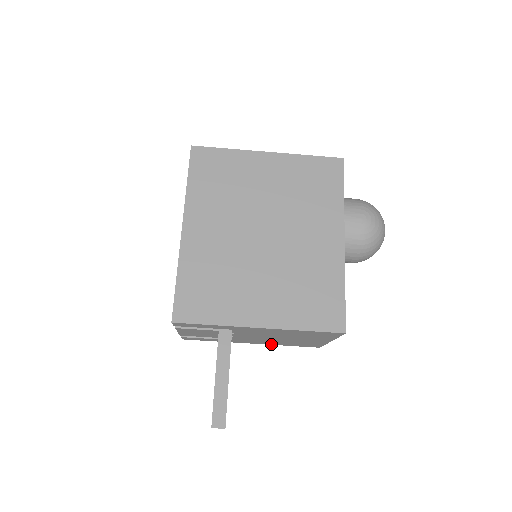
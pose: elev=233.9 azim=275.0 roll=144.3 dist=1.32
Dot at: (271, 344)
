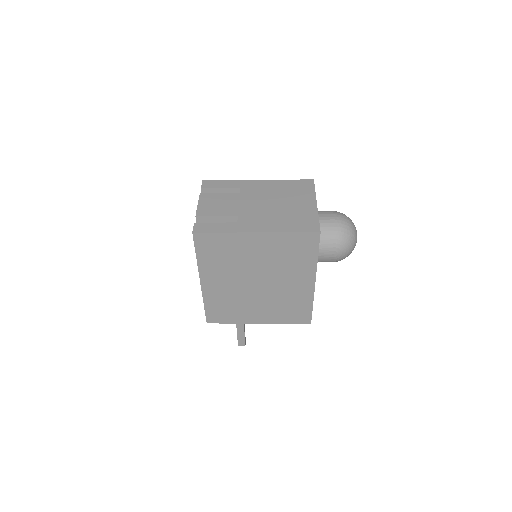
Dot at: occluded
